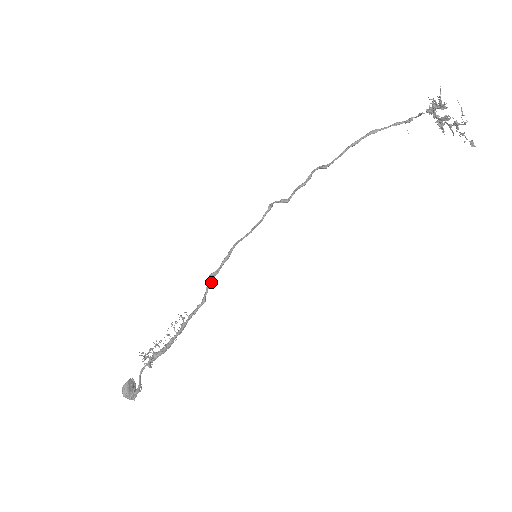
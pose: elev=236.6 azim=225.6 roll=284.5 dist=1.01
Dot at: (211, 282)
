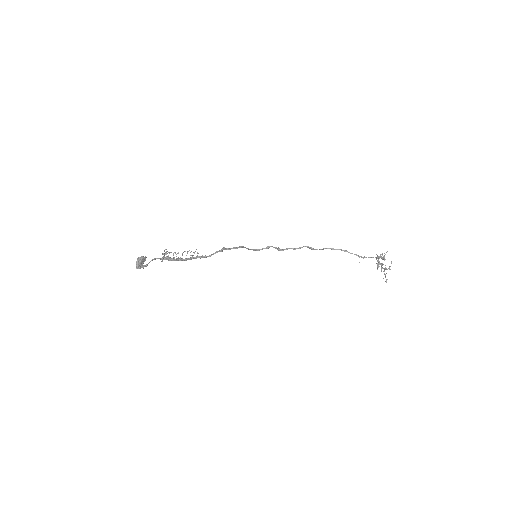
Dot at: (222, 250)
